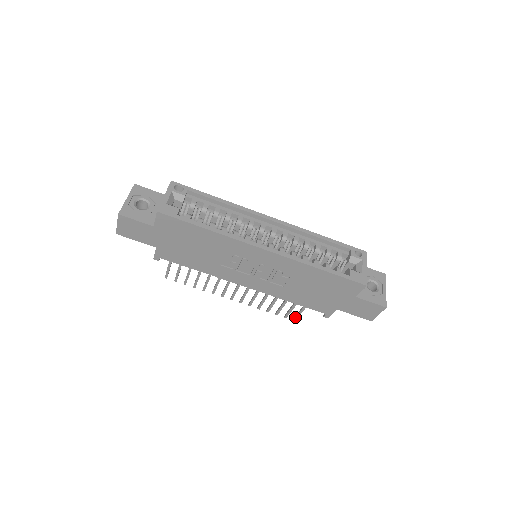
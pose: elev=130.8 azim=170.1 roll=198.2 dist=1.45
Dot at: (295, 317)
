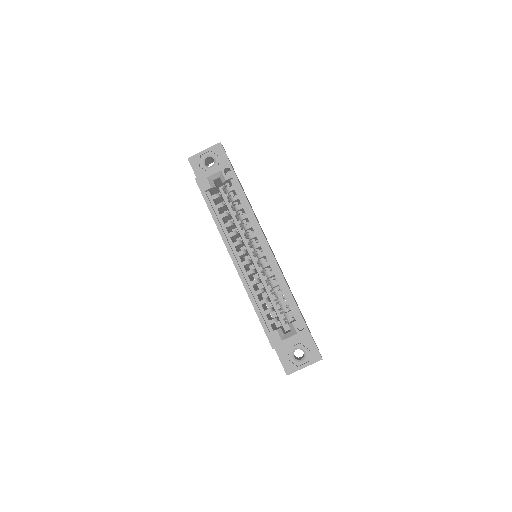
Dot at: occluded
